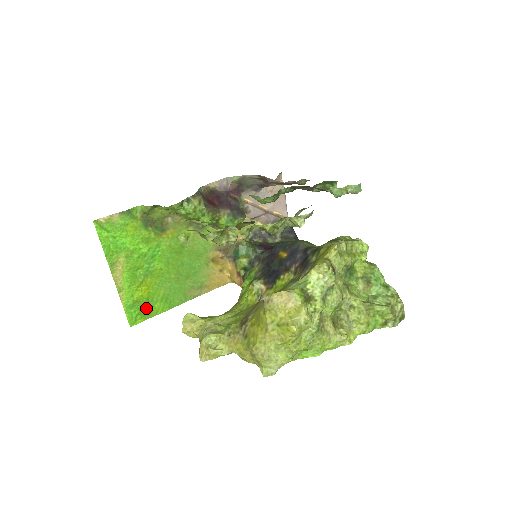
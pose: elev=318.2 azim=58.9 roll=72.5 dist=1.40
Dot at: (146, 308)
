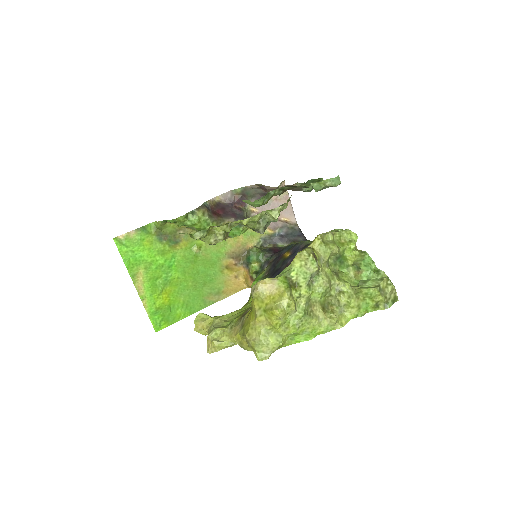
Dot at: (169, 314)
